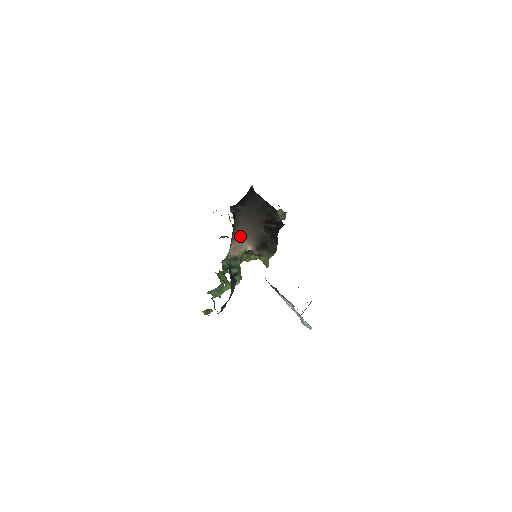
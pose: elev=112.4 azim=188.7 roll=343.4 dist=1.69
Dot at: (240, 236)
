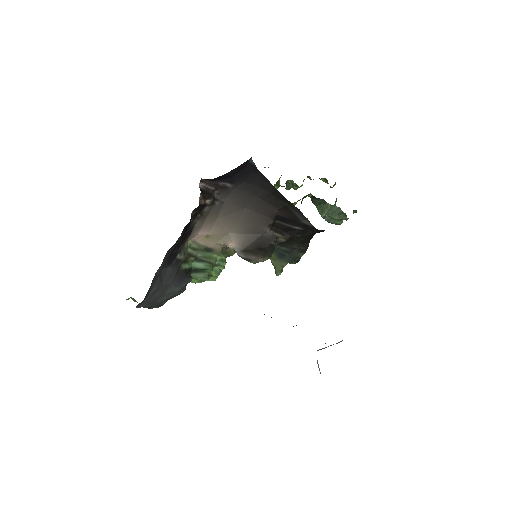
Dot at: (221, 224)
